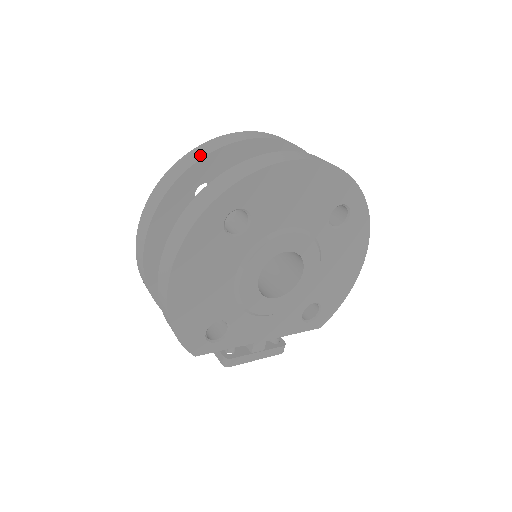
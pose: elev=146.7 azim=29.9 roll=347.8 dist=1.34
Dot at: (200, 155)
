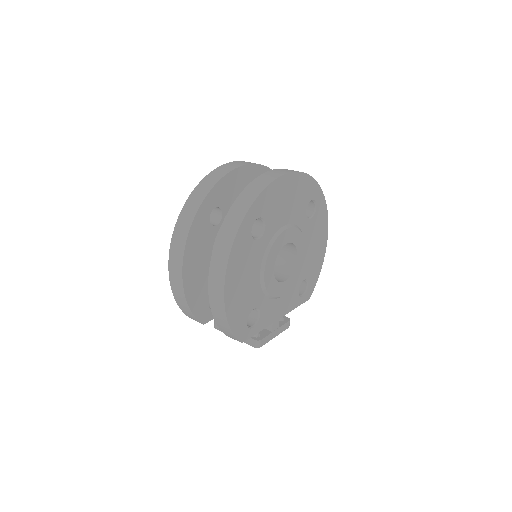
Dot at: (208, 187)
